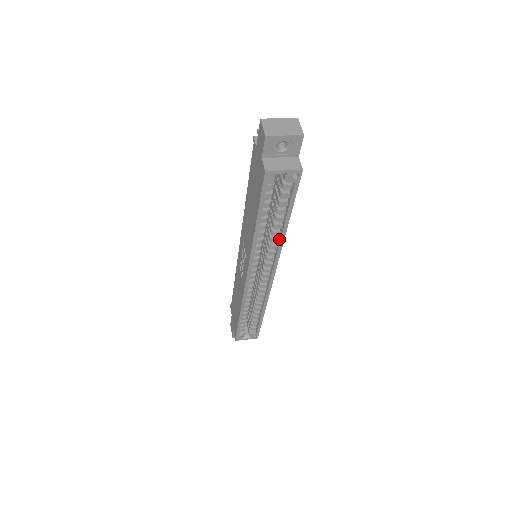
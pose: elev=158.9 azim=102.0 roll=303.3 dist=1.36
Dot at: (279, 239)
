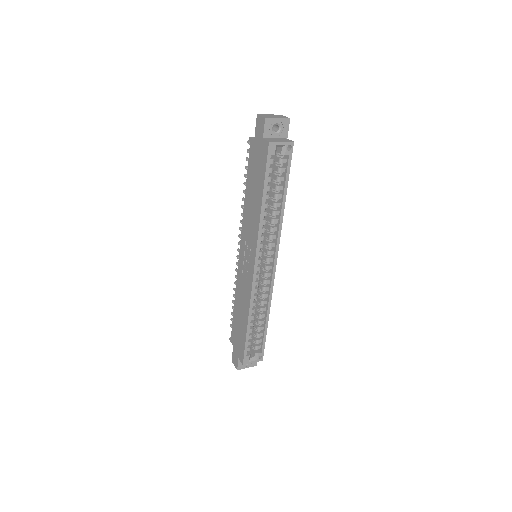
Dot at: (279, 219)
